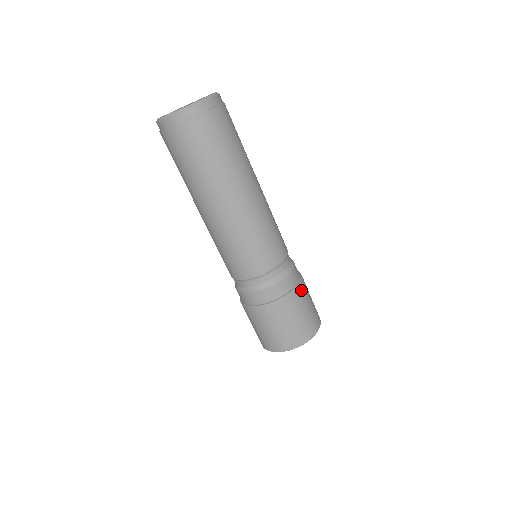
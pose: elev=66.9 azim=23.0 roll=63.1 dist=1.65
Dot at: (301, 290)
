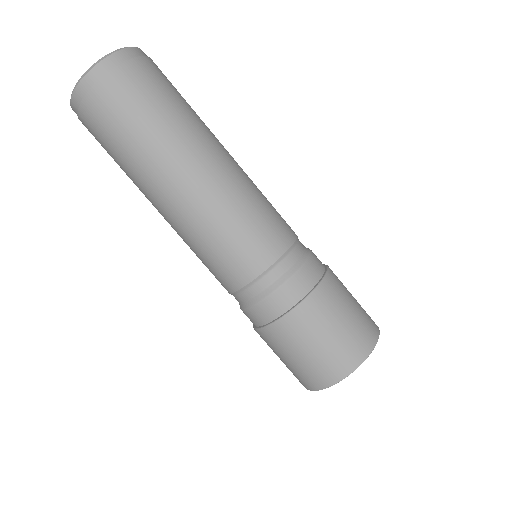
Dot at: occluded
